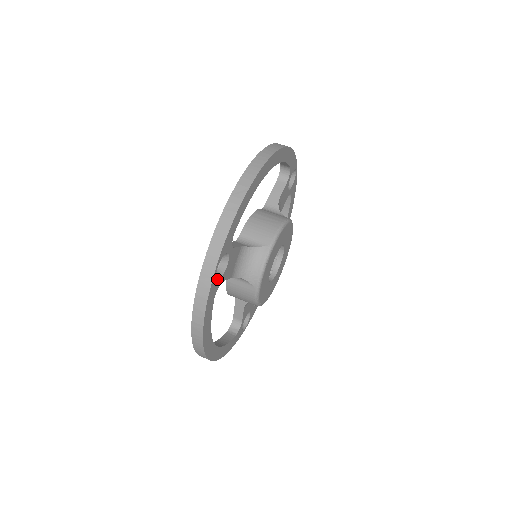
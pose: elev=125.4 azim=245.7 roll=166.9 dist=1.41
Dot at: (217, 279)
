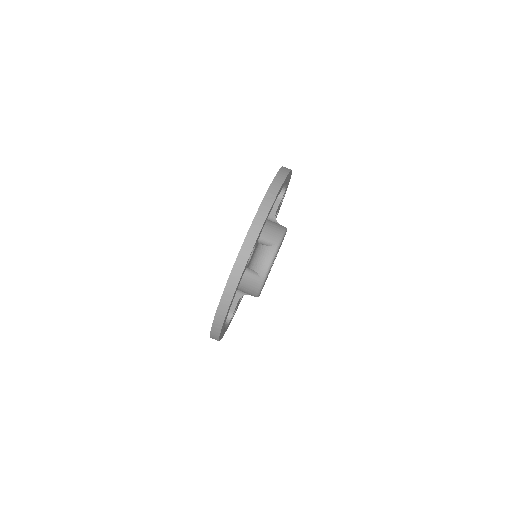
Dot at: (246, 265)
